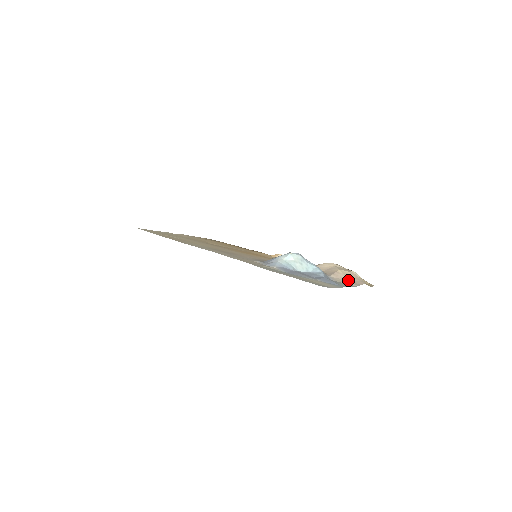
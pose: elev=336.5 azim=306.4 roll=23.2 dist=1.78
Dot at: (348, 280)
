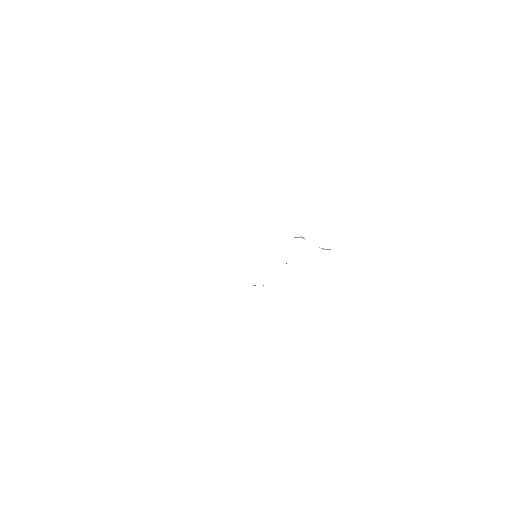
Dot at: occluded
